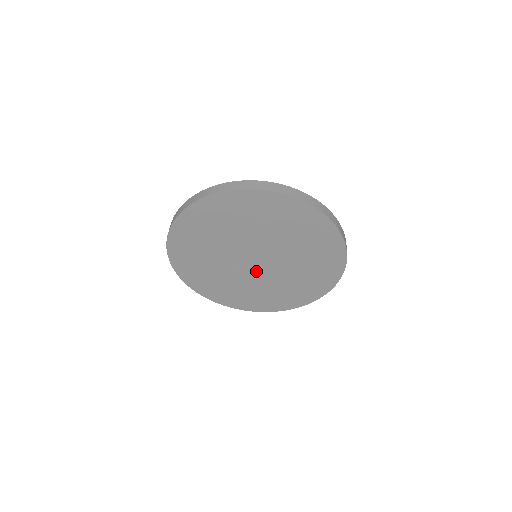
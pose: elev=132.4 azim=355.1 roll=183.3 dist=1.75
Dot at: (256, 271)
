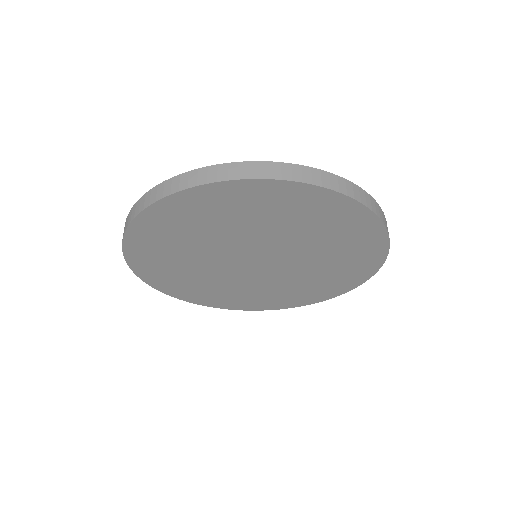
Dot at: (258, 273)
